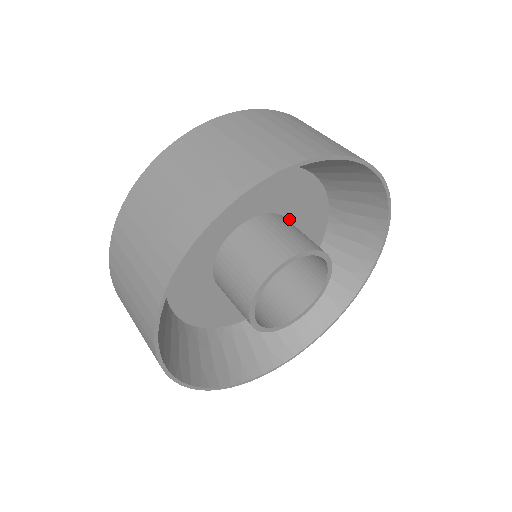
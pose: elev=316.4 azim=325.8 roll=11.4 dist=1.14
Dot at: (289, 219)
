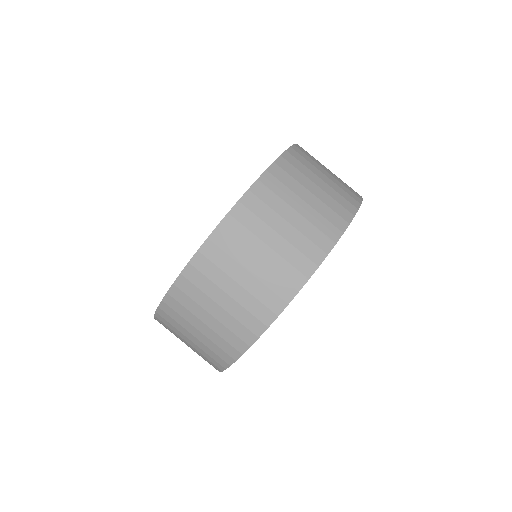
Dot at: occluded
